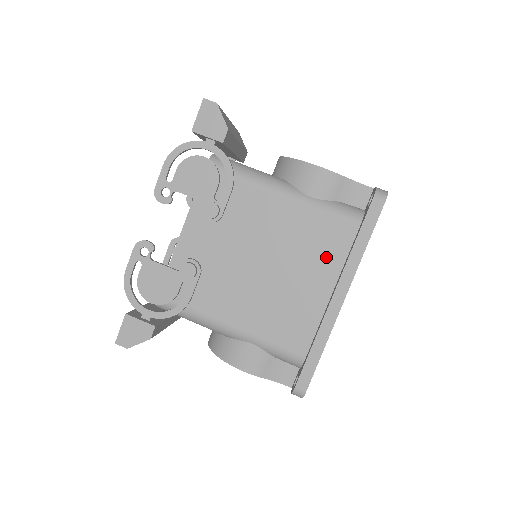
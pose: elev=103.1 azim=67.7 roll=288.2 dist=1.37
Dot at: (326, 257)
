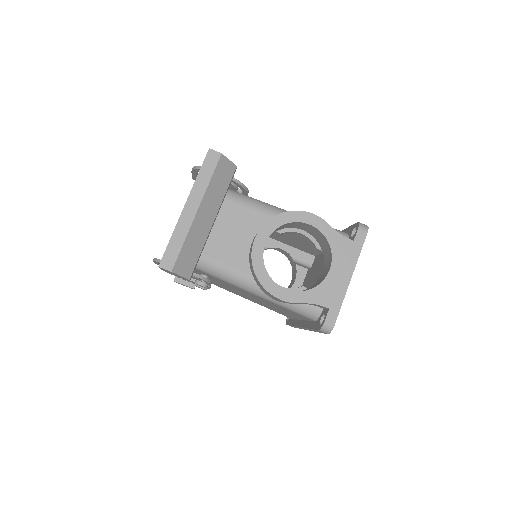
Dot at: occluded
